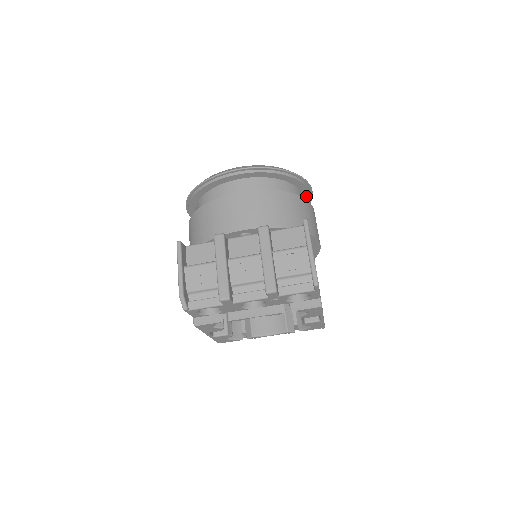
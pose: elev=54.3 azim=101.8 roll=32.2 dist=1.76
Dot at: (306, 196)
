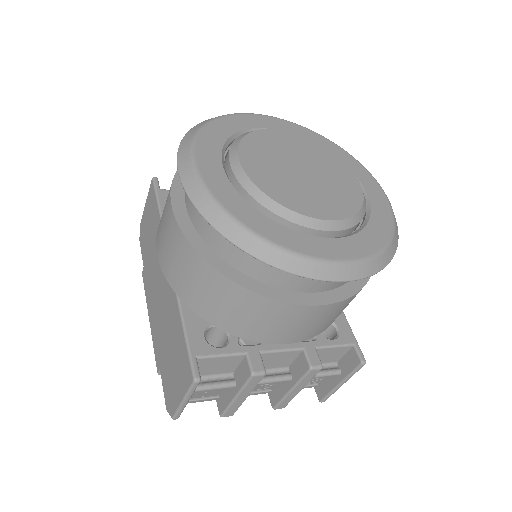
Dot at: occluded
